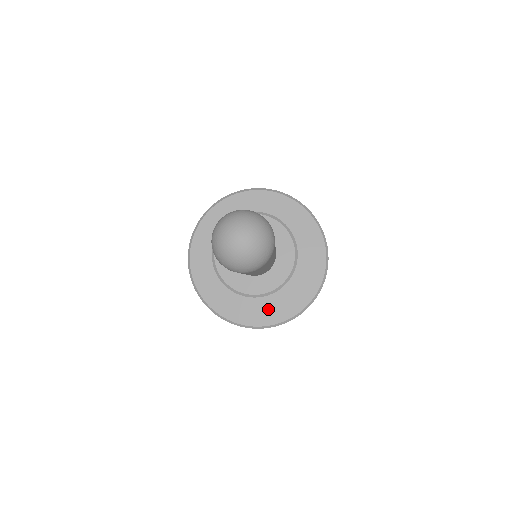
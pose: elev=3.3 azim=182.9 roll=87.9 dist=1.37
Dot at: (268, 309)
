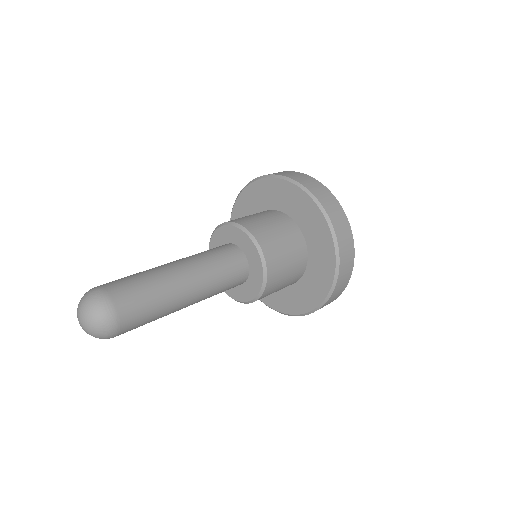
Dot at: (308, 292)
